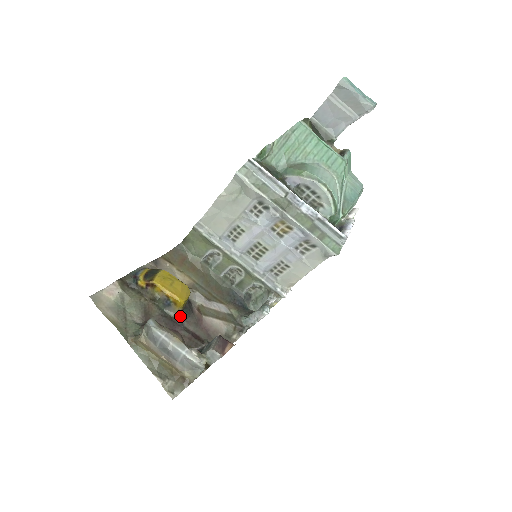
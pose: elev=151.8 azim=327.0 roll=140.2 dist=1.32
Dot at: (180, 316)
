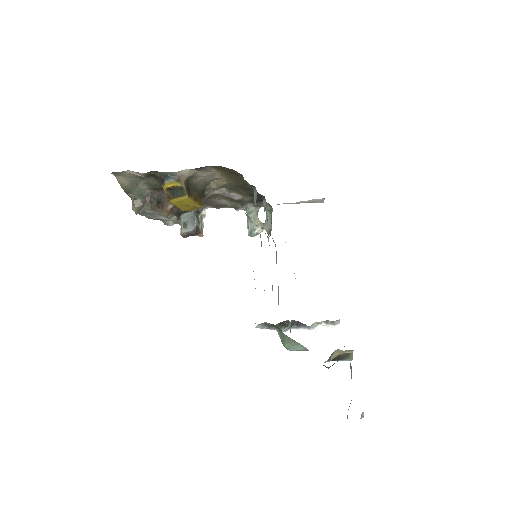
Dot at: occluded
